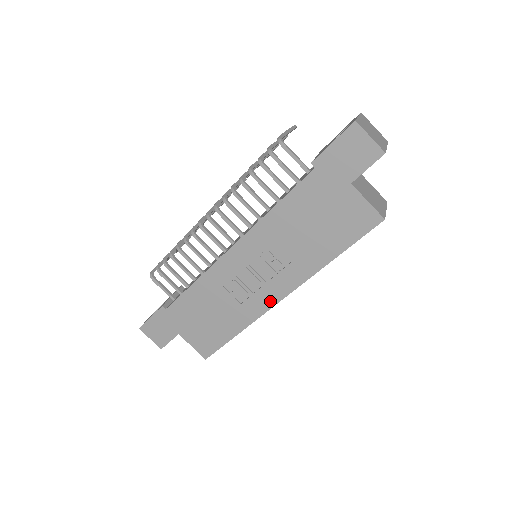
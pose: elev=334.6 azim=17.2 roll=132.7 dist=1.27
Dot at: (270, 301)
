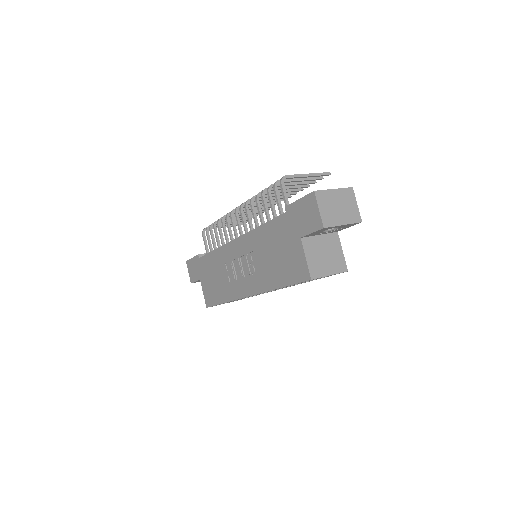
Dot at: (243, 292)
